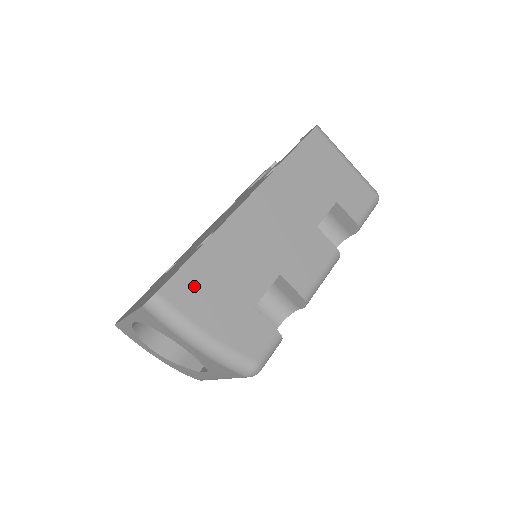
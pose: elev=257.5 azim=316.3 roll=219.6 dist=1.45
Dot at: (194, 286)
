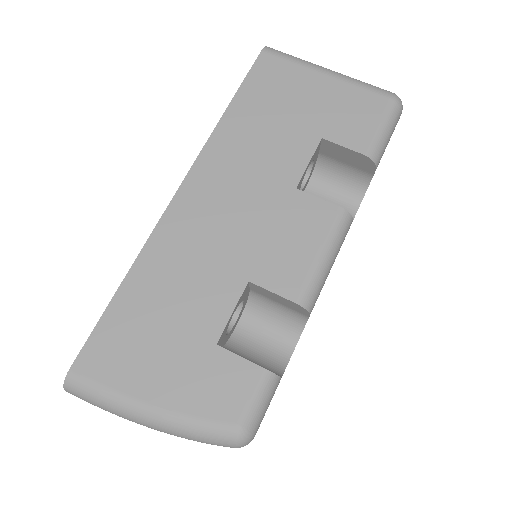
Dot at: (119, 344)
